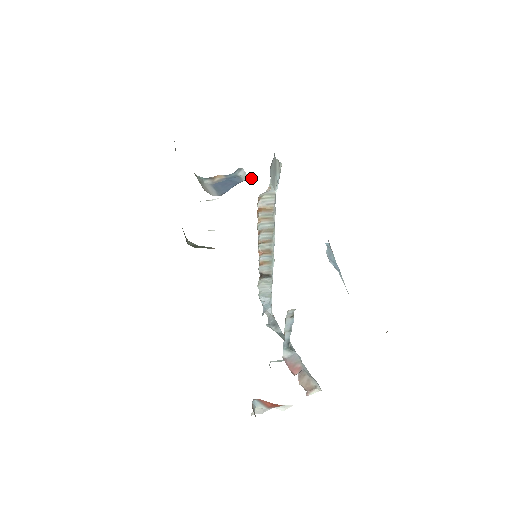
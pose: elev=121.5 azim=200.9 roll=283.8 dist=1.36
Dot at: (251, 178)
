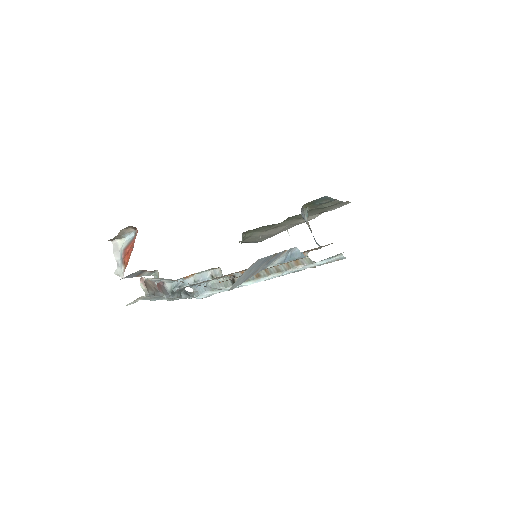
Dot at: occluded
